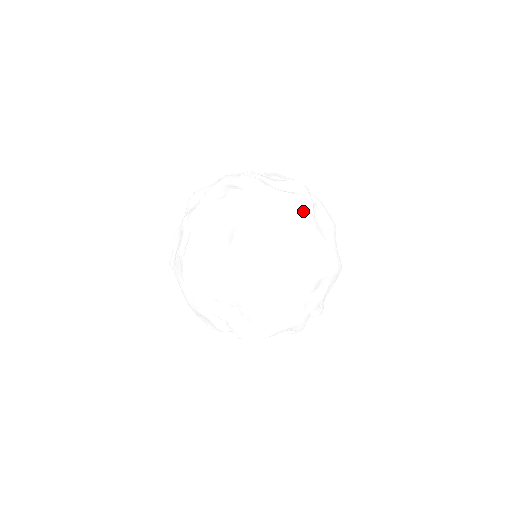
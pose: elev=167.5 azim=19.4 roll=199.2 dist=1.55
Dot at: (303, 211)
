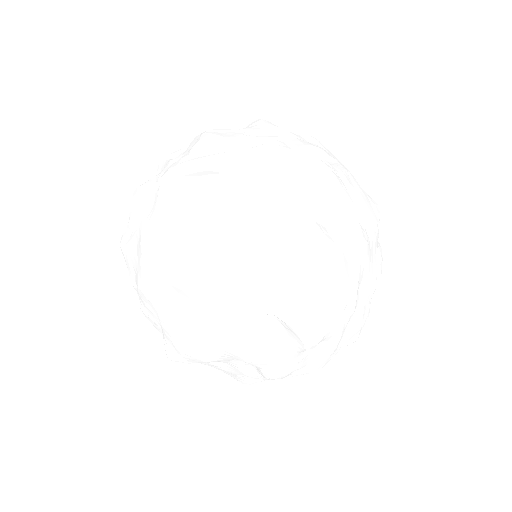
Dot at: (230, 148)
